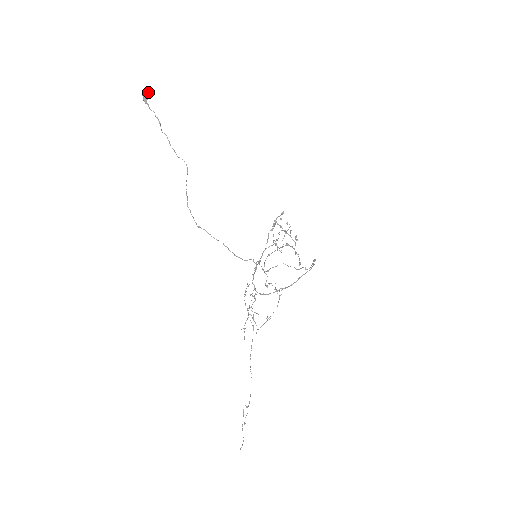
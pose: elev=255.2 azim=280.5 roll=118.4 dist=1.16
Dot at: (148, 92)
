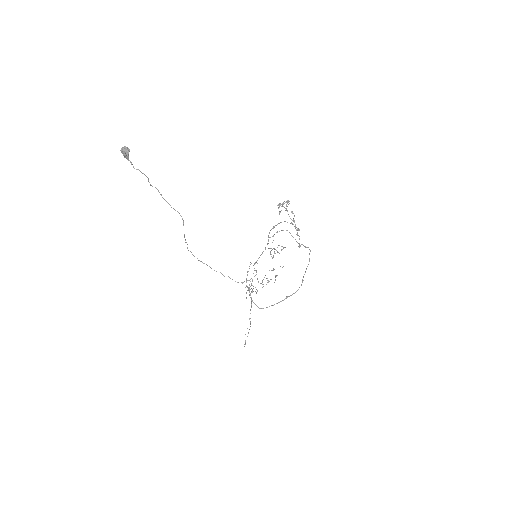
Dot at: (127, 151)
